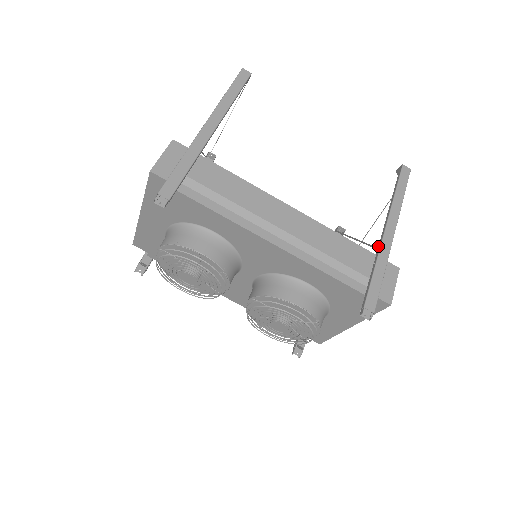
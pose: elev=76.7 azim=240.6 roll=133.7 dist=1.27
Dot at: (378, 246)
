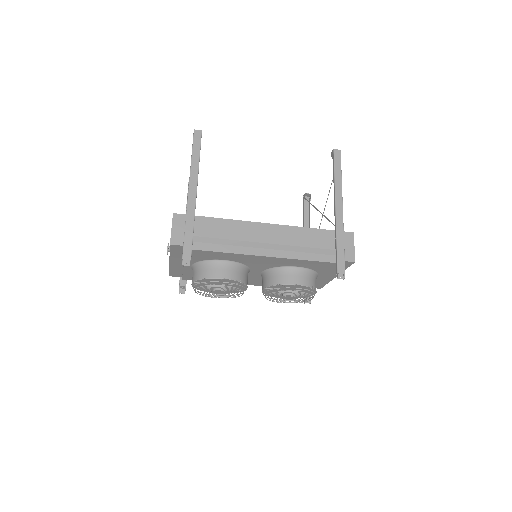
Dot at: occluded
